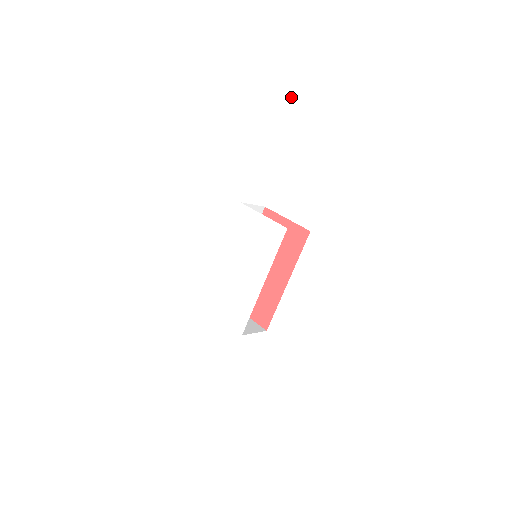
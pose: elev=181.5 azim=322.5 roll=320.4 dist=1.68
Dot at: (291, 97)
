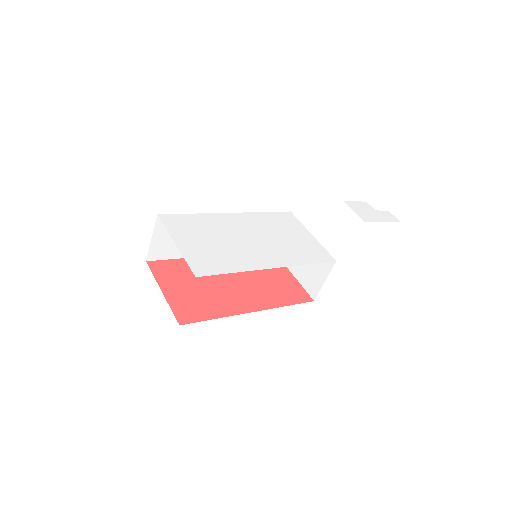
Dot at: (386, 216)
